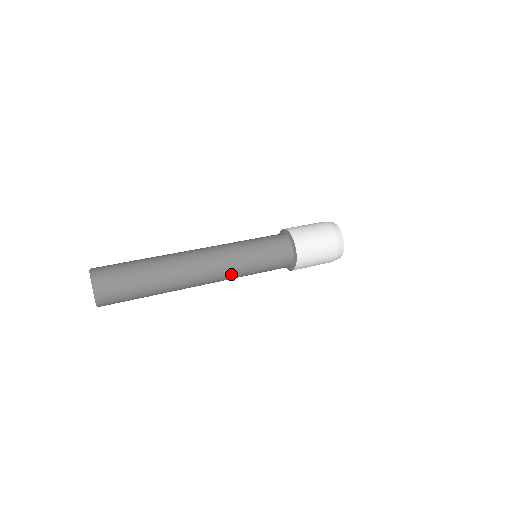
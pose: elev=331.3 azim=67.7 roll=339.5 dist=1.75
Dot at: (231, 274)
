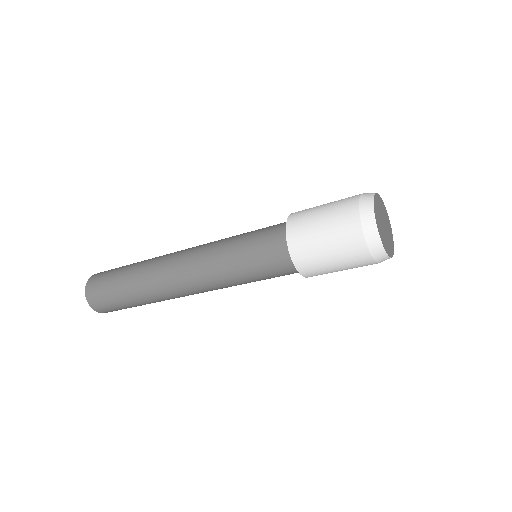
Dot at: (204, 260)
